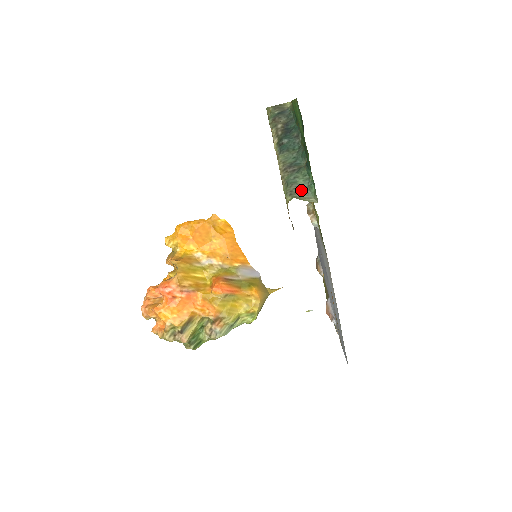
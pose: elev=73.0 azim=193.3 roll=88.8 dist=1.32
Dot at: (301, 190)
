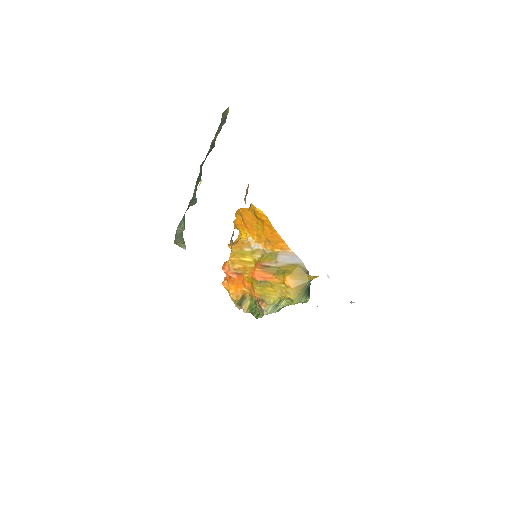
Dot at: (178, 235)
